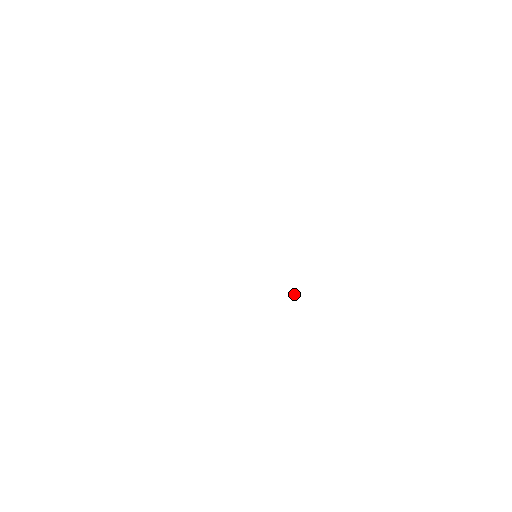
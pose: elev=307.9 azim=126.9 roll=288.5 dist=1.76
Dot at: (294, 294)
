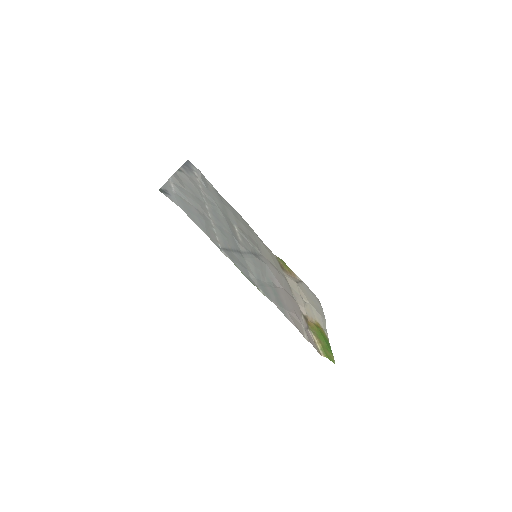
Dot at: (281, 261)
